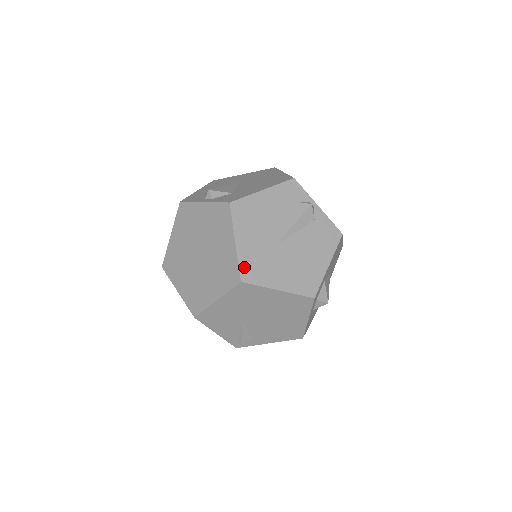
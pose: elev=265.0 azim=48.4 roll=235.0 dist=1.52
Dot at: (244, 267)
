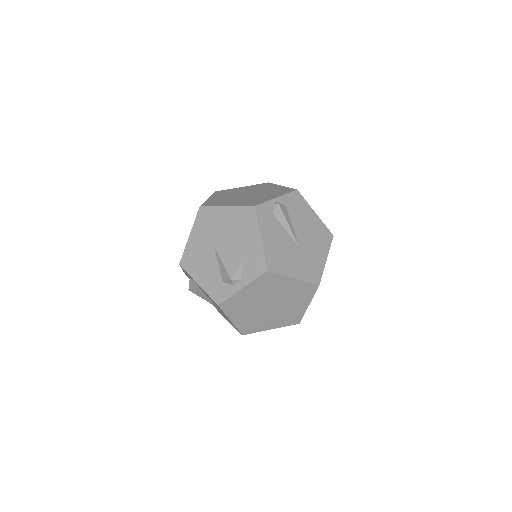
Dot at: (311, 279)
